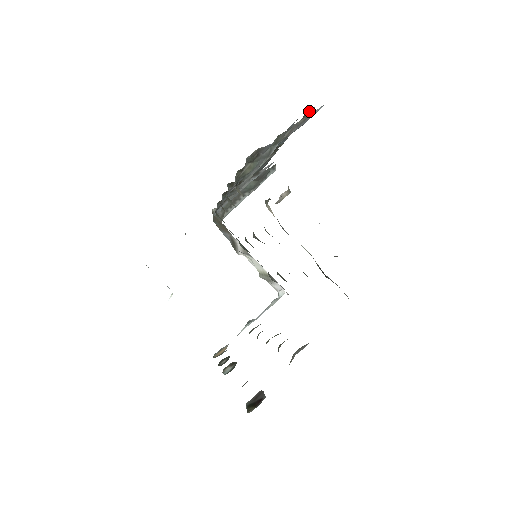
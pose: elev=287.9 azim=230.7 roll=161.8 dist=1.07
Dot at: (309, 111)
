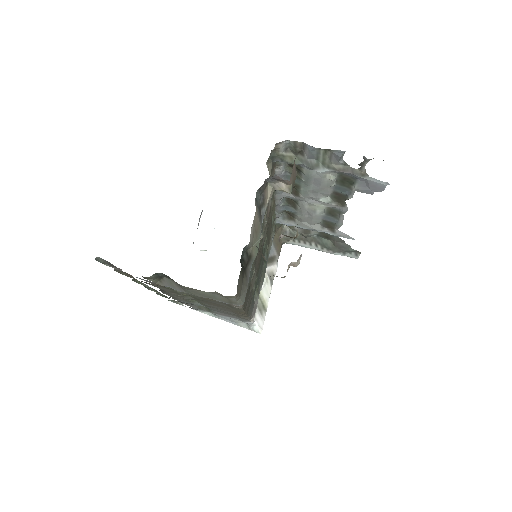
Dot at: (364, 162)
